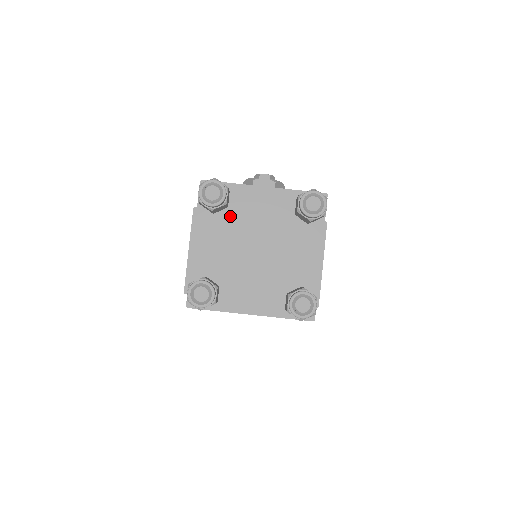
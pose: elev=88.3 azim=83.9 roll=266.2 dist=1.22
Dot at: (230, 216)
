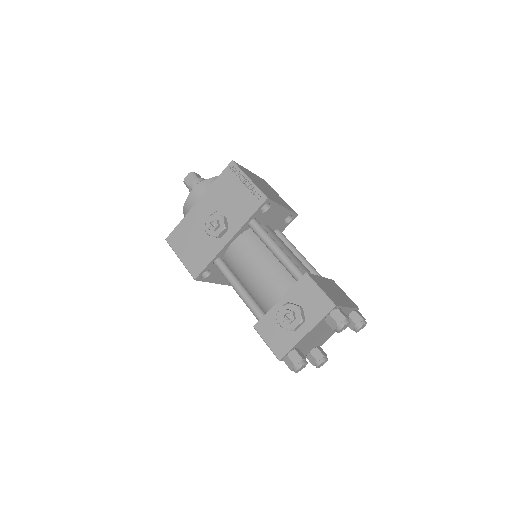
Dot at: (302, 347)
